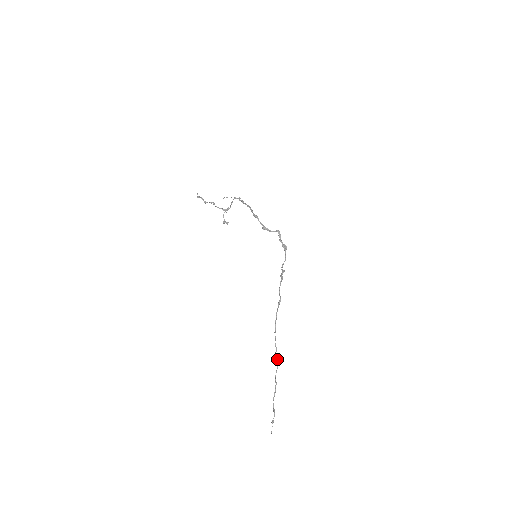
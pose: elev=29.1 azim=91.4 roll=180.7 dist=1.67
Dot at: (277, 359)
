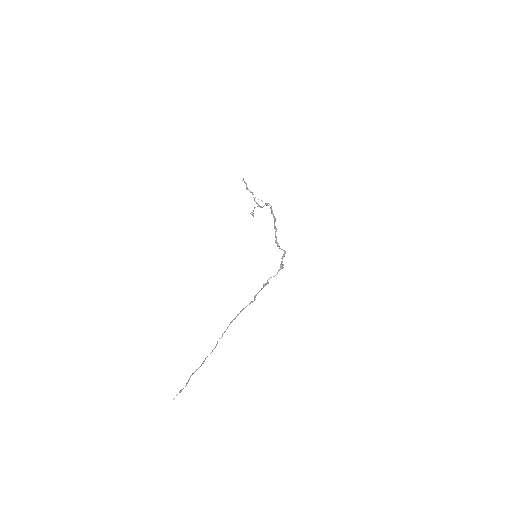
Dot at: occluded
